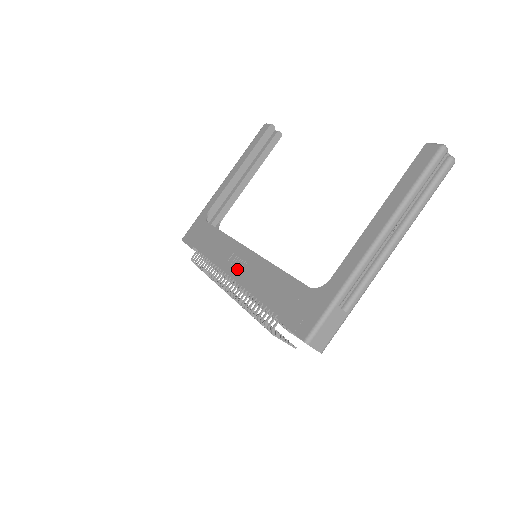
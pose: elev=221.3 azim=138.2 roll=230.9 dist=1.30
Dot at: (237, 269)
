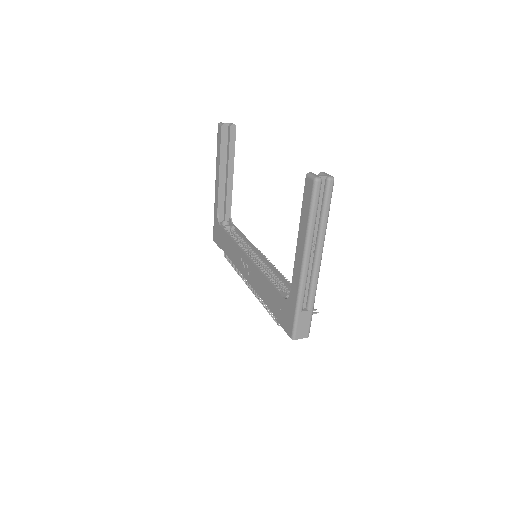
Dot at: (247, 274)
